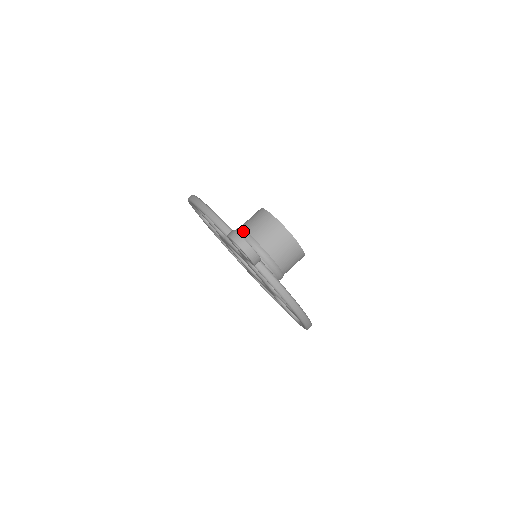
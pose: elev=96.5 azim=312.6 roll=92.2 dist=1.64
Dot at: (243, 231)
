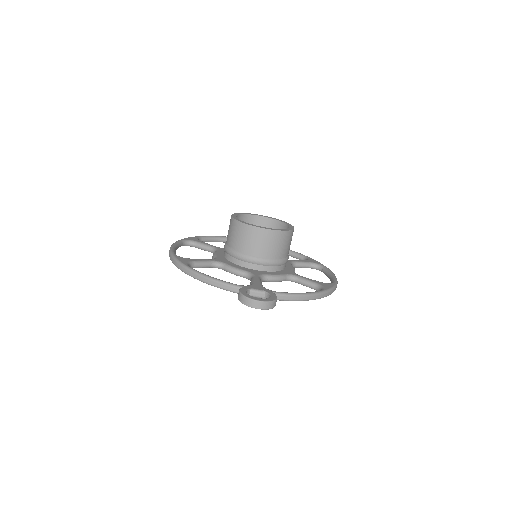
Dot at: (234, 252)
